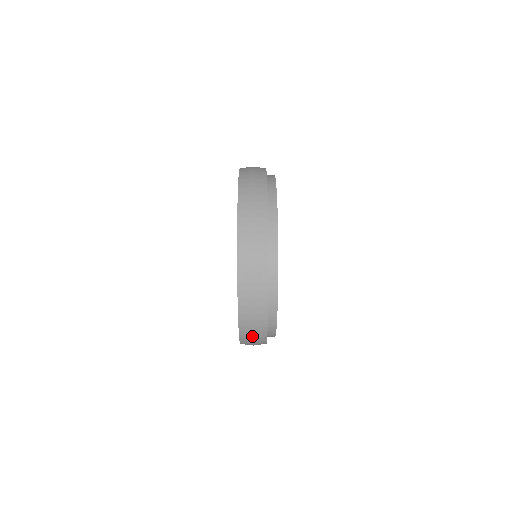
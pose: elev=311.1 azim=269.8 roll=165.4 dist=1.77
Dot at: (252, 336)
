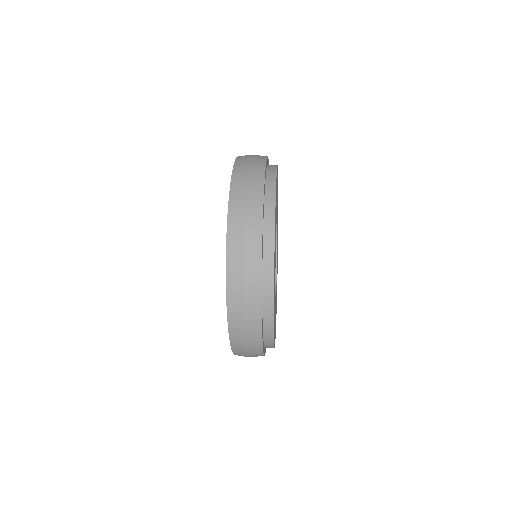
Dot at: (242, 274)
